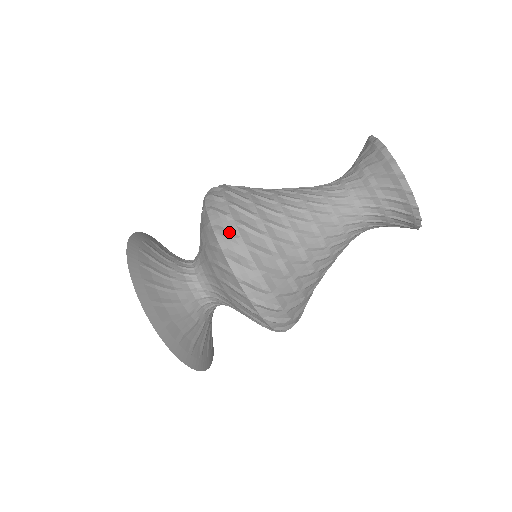
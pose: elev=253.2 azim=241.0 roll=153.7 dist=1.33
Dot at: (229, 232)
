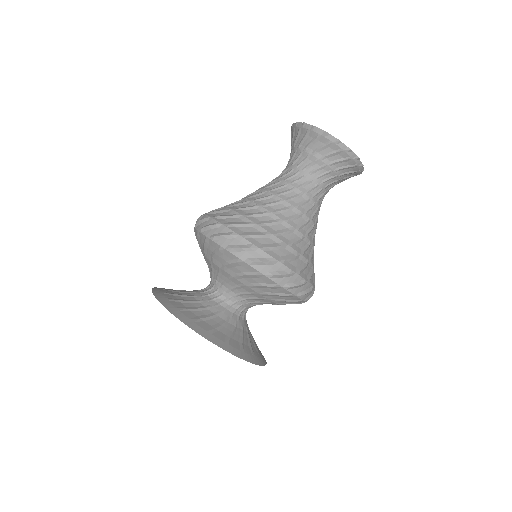
Dot at: (282, 272)
